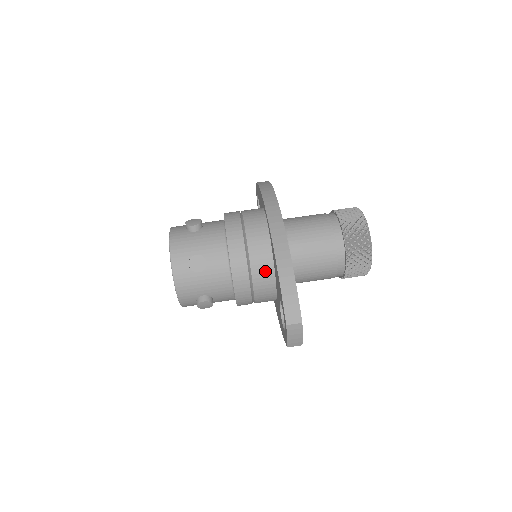
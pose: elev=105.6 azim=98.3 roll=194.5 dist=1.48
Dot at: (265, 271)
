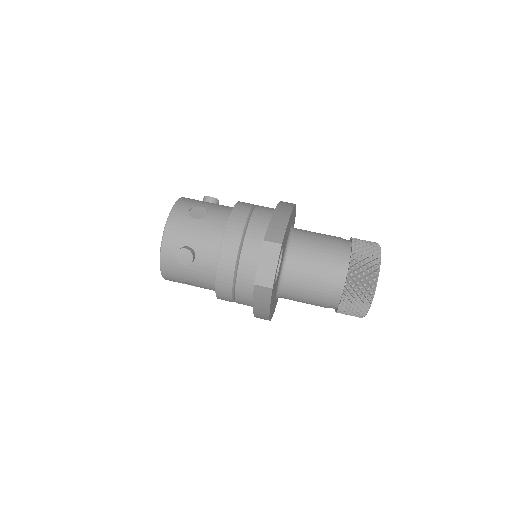
Dot at: (261, 234)
